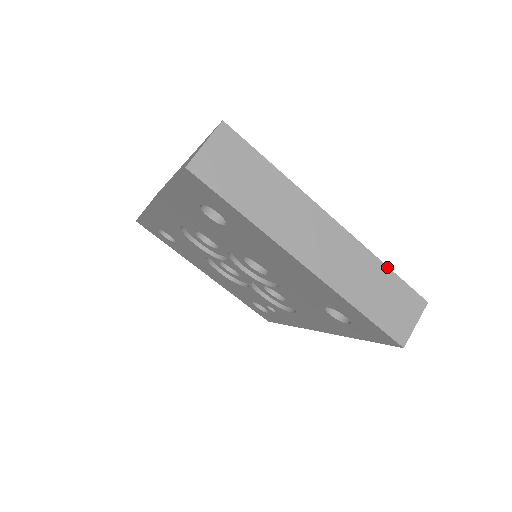
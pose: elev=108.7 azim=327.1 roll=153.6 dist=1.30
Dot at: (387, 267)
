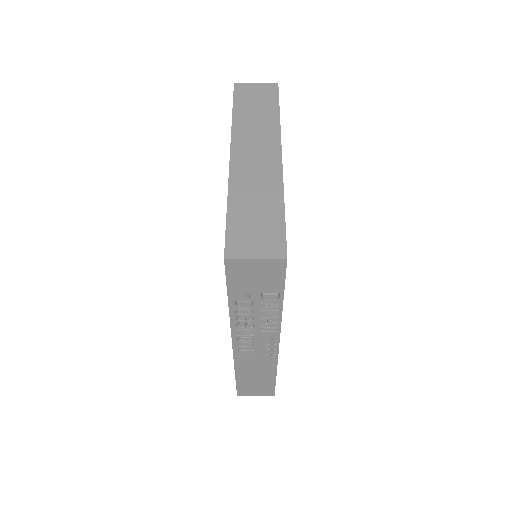
Dot at: (284, 207)
